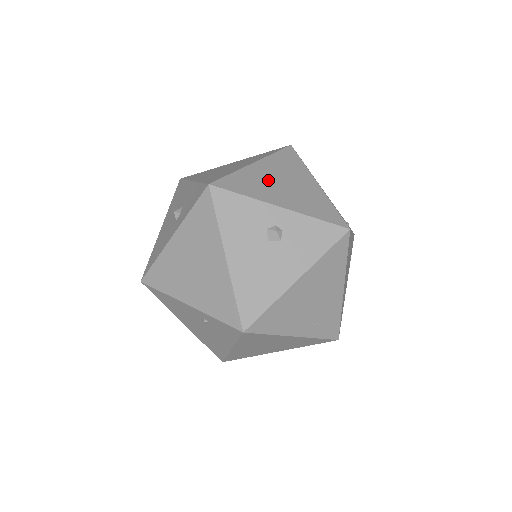
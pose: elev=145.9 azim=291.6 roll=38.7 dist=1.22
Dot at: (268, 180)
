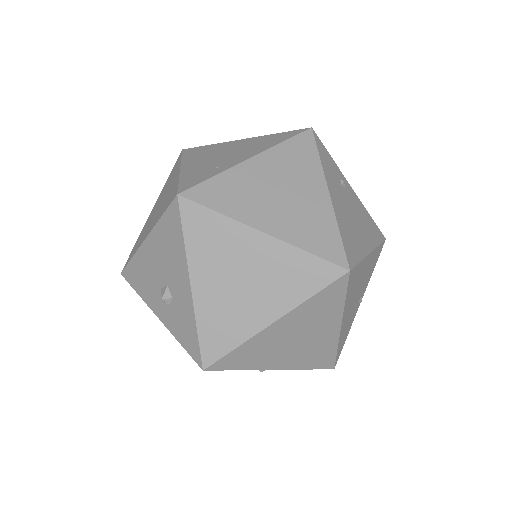
Dot at: (279, 343)
